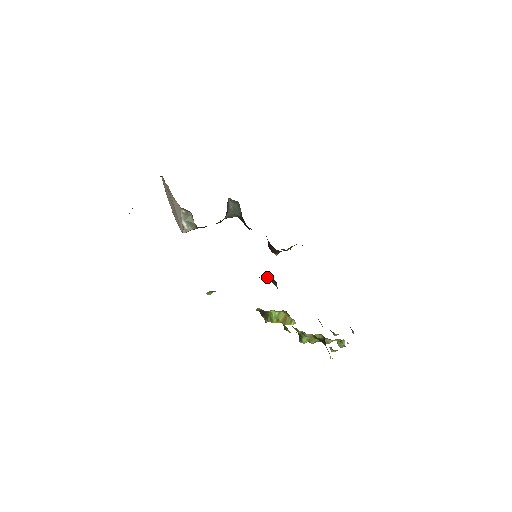
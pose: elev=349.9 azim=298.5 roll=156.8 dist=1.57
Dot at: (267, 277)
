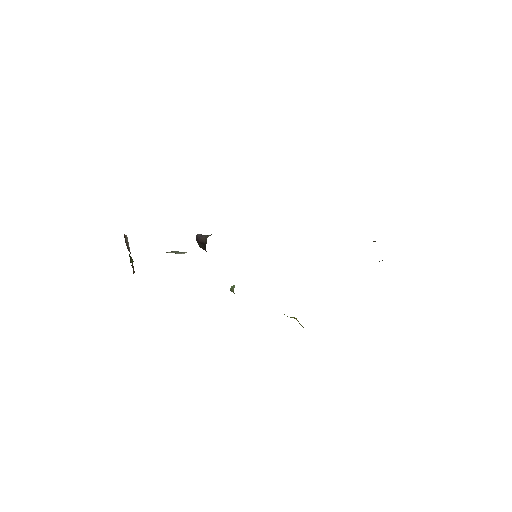
Dot at: occluded
